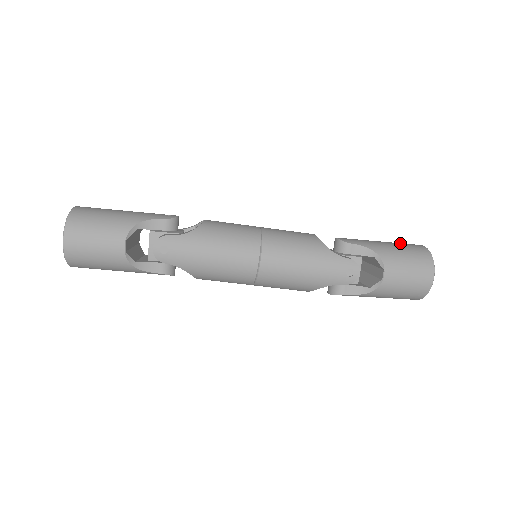
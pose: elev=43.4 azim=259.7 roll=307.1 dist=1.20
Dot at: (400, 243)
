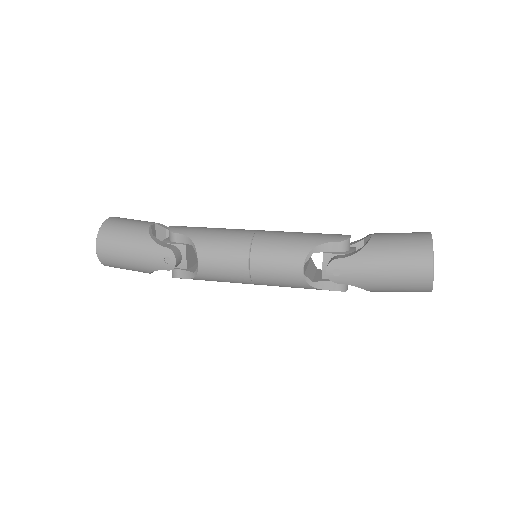
Dot at: (402, 273)
